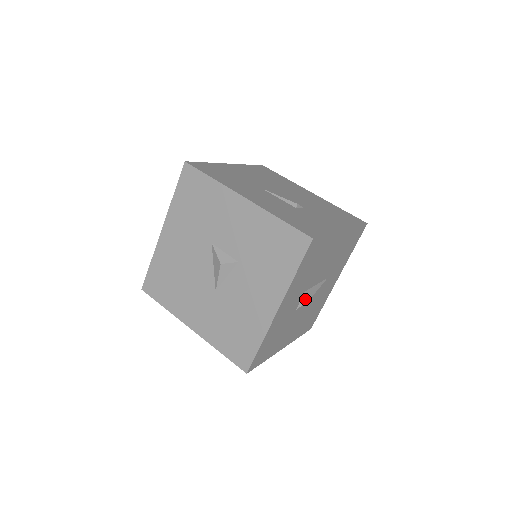
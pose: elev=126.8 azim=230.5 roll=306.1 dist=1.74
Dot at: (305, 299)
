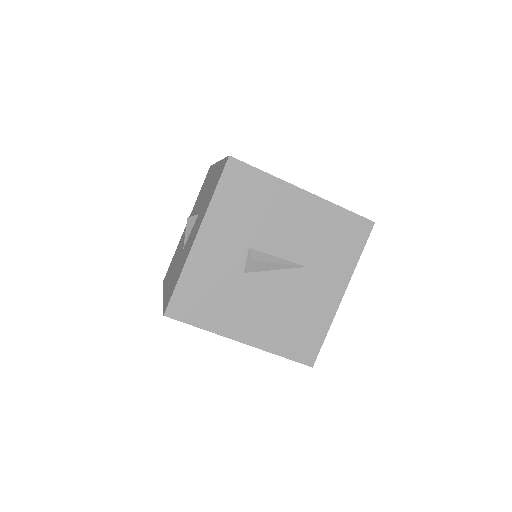
Dot at: (251, 258)
